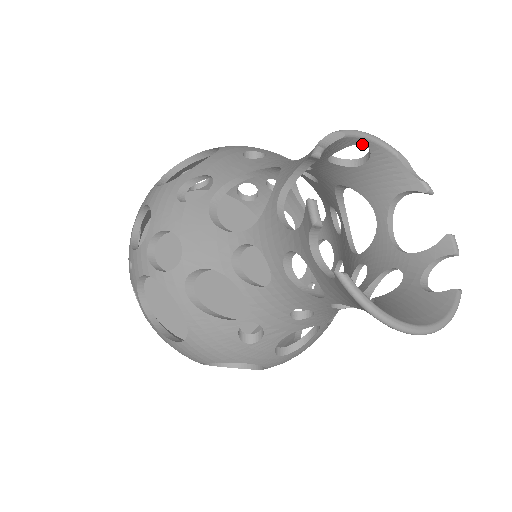
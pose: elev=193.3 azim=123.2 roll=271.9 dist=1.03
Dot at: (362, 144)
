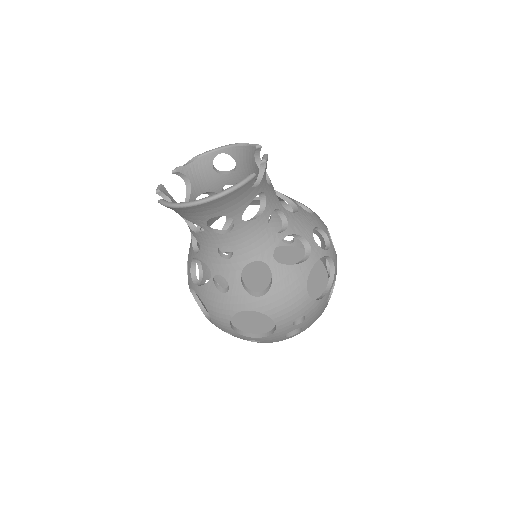
Dot at: occluded
